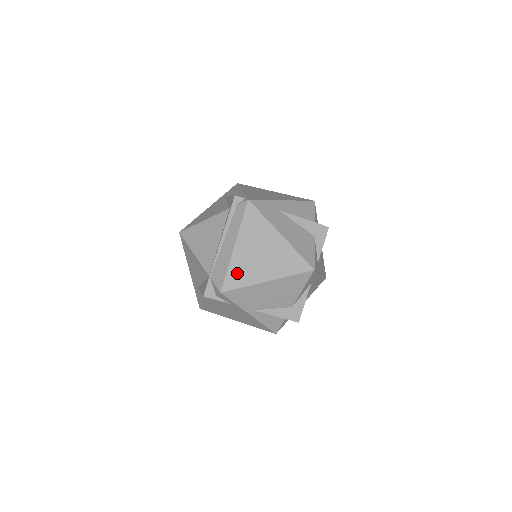
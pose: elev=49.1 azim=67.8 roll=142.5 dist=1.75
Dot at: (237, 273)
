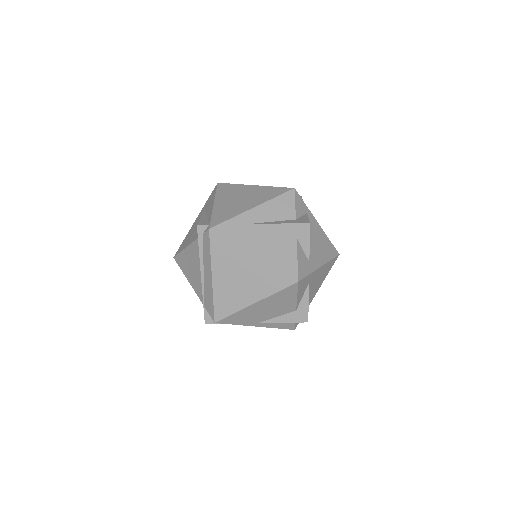
Dot at: (223, 302)
